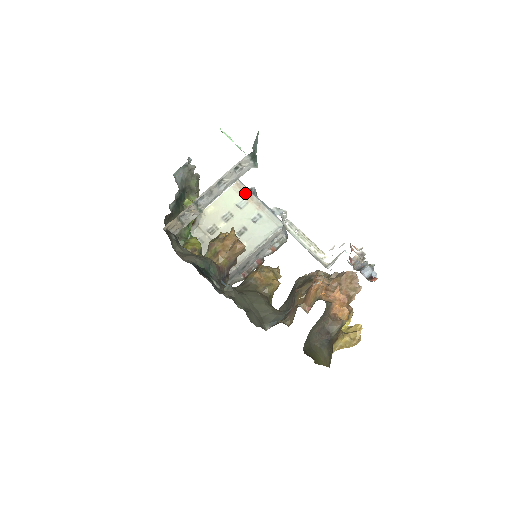
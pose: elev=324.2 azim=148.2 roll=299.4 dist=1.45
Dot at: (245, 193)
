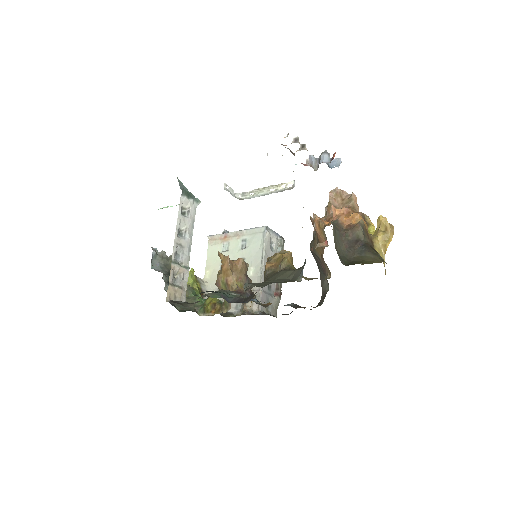
Dot at: (221, 239)
